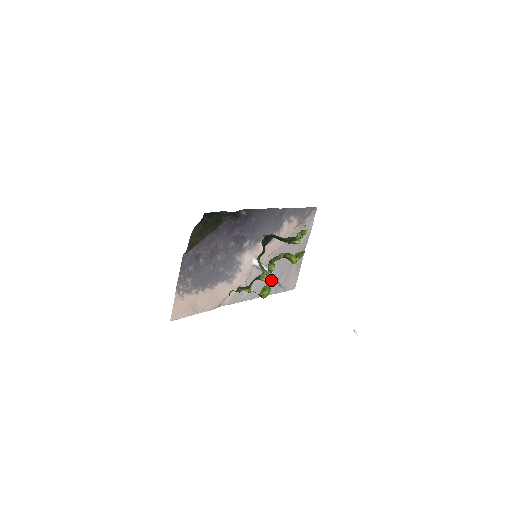
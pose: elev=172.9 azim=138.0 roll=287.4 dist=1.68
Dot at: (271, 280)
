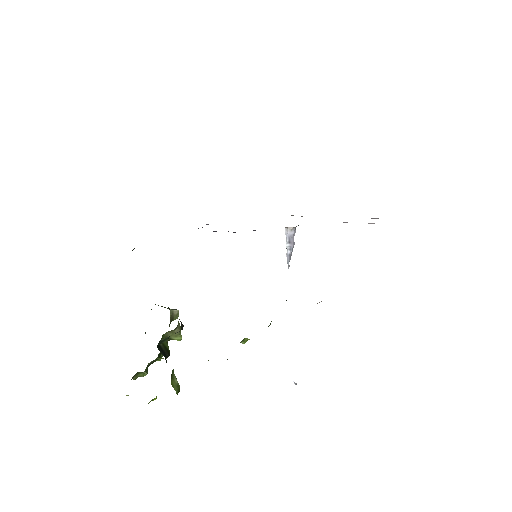
Dot at: (141, 375)
